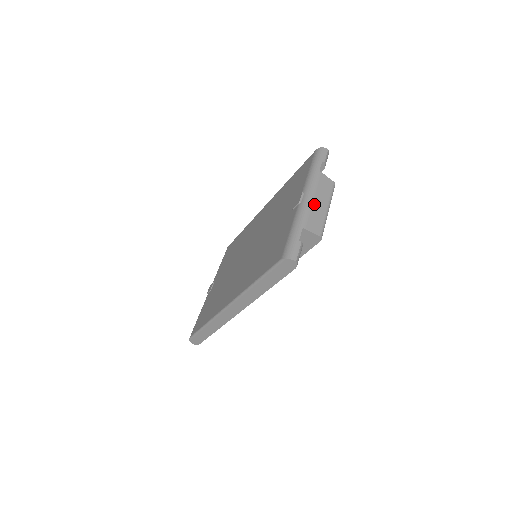
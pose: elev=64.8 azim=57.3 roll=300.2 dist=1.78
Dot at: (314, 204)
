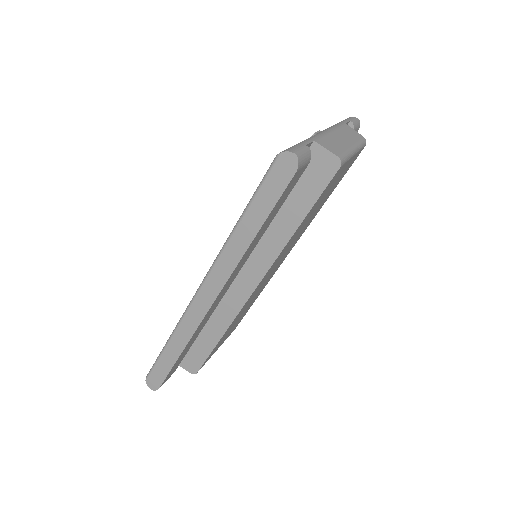
Dot at: (334, 136)
